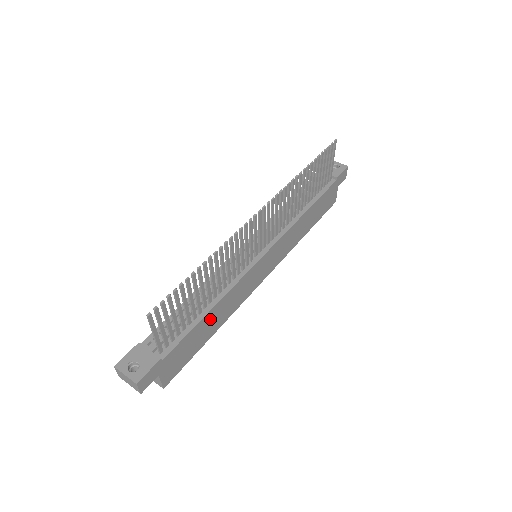
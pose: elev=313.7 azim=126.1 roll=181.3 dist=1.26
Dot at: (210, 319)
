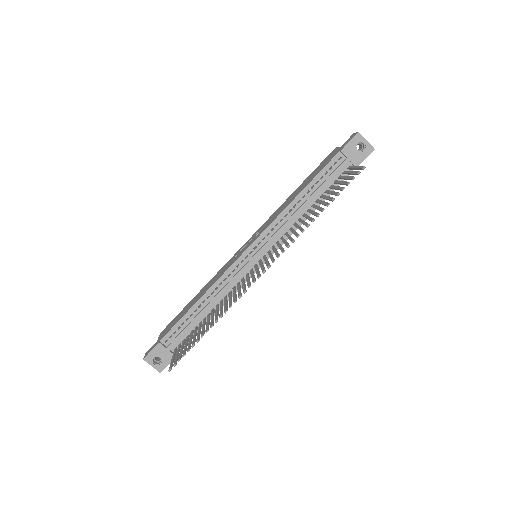
Dot at: occluded
